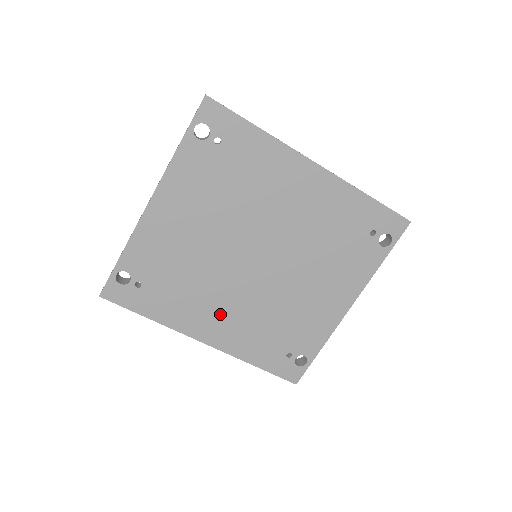
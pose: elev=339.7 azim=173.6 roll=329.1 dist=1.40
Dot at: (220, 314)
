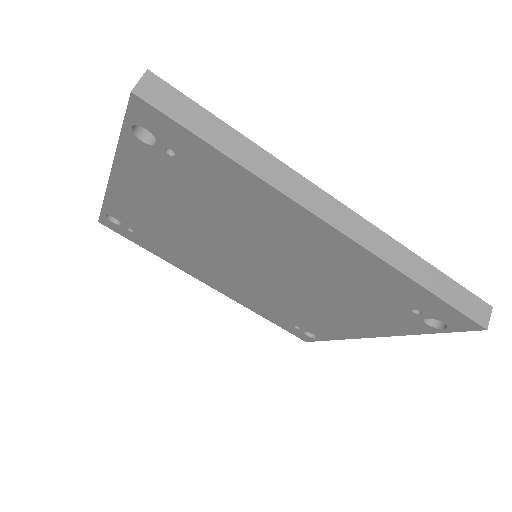
Dot at: (219, 278)
